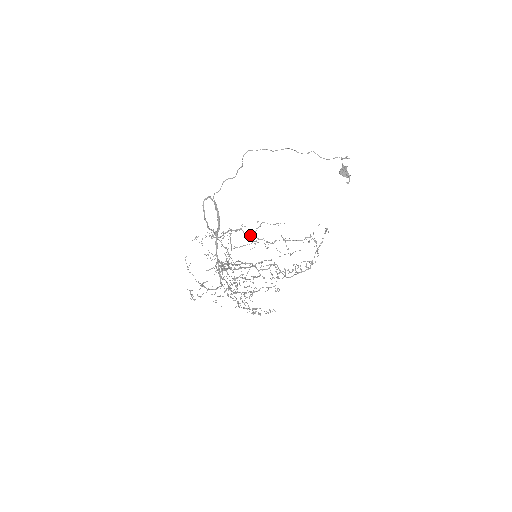
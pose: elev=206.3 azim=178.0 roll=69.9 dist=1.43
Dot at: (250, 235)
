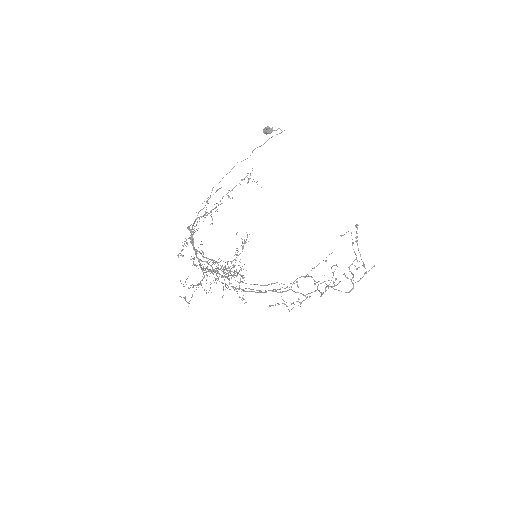
Dot at: (204, 215)
